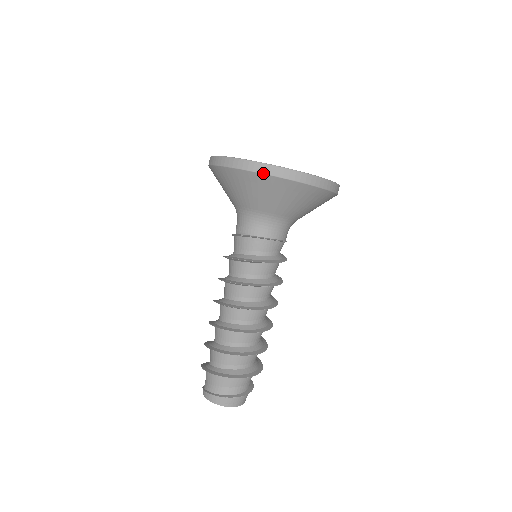
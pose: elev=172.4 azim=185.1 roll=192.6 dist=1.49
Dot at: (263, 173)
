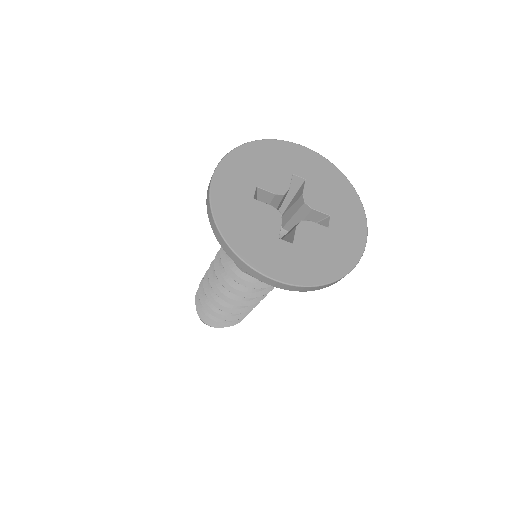
Dot at: (251, 275)
